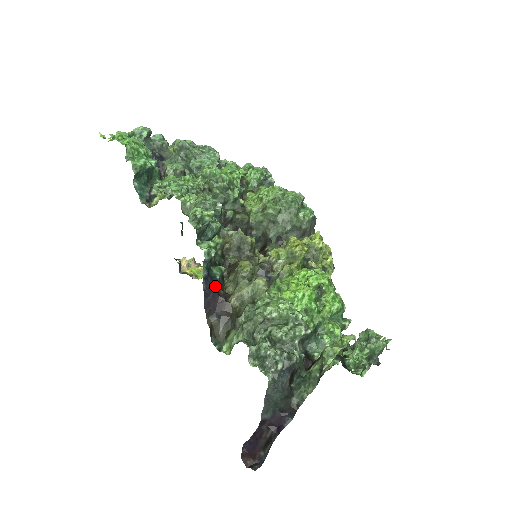
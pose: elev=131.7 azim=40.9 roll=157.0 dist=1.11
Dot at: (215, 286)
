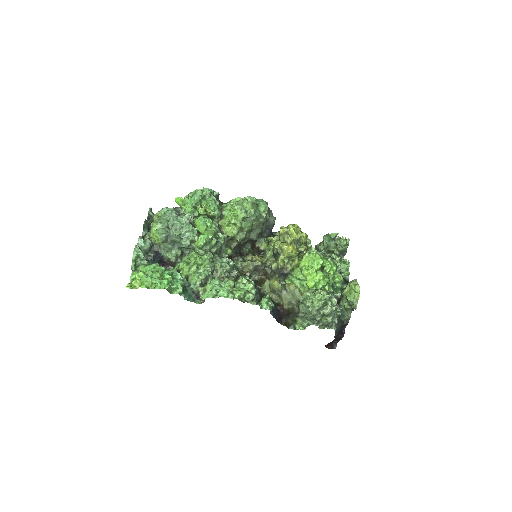
Dot at: (276, 310)
